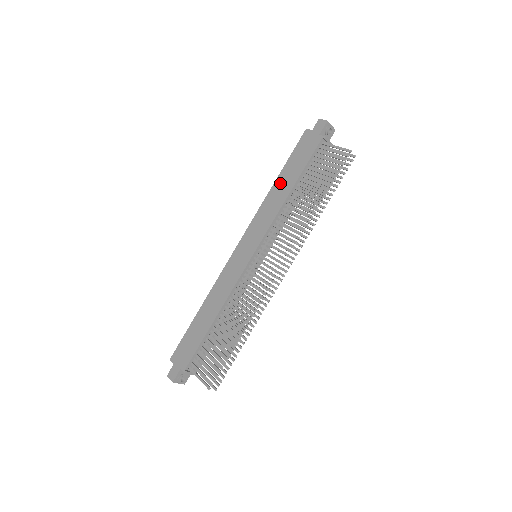
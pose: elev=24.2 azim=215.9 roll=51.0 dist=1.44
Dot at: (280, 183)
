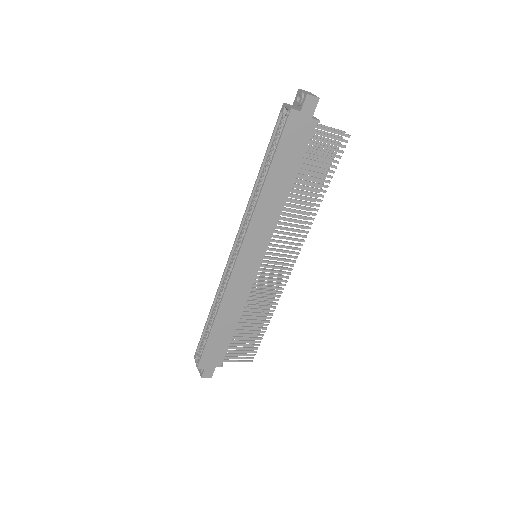
Dot at: (273, 184)
